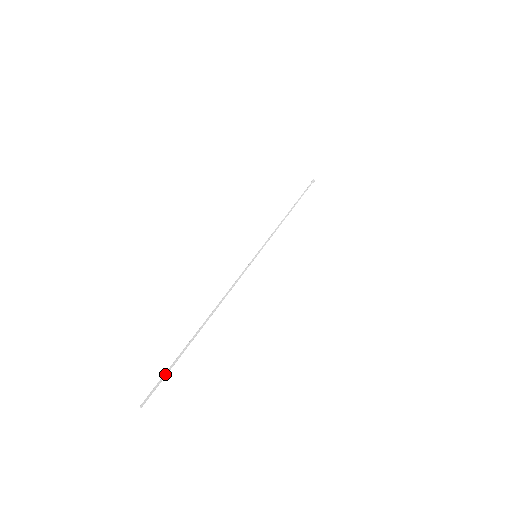
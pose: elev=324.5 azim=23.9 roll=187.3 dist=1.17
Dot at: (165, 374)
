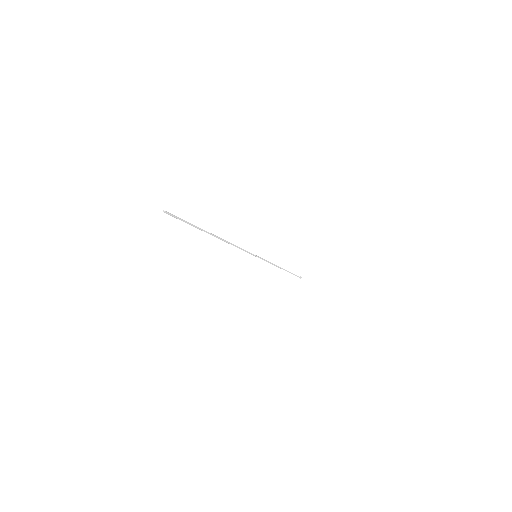
Dot at: (184, 220)
